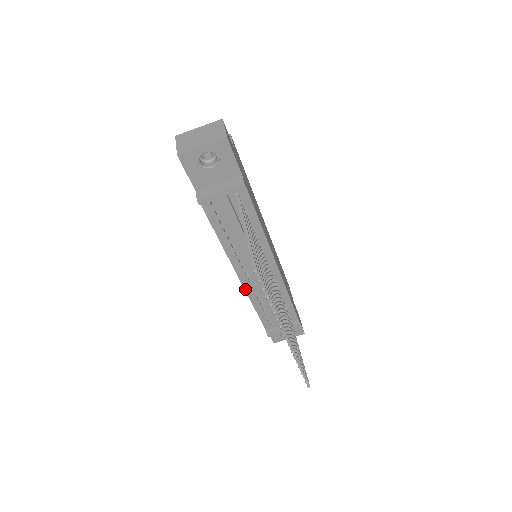
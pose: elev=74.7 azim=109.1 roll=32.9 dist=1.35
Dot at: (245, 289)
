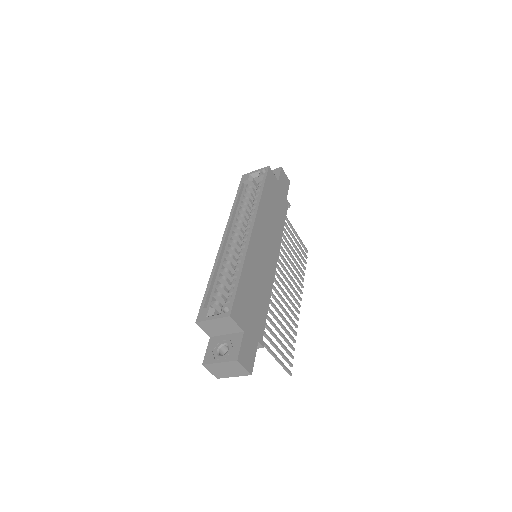
Dot at: occluded
